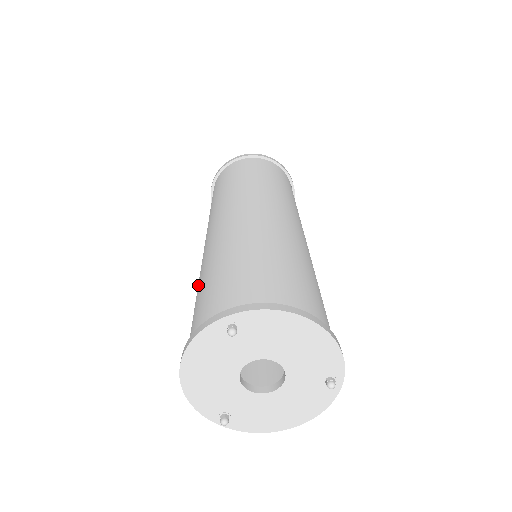
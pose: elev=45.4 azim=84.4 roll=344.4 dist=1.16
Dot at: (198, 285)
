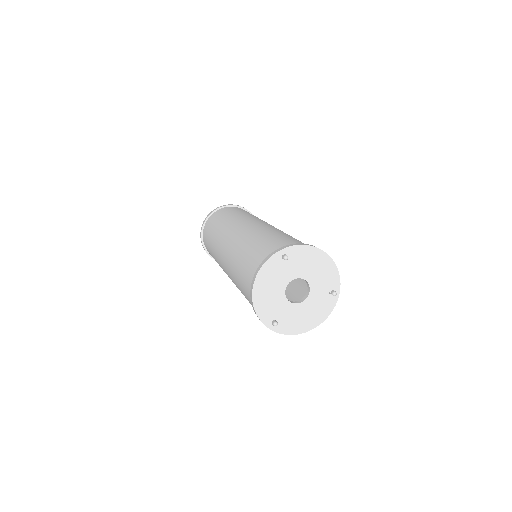
Dot at: (237, 260)
